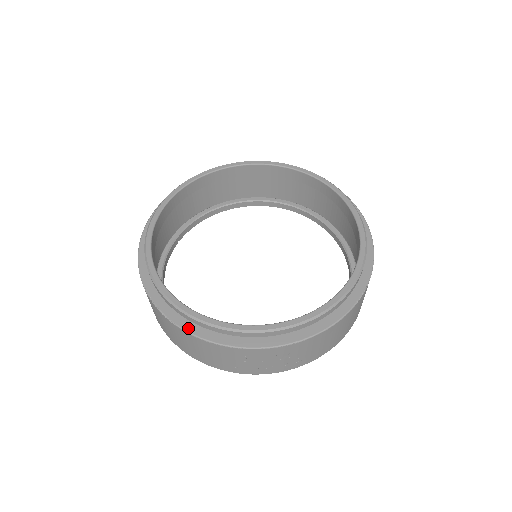
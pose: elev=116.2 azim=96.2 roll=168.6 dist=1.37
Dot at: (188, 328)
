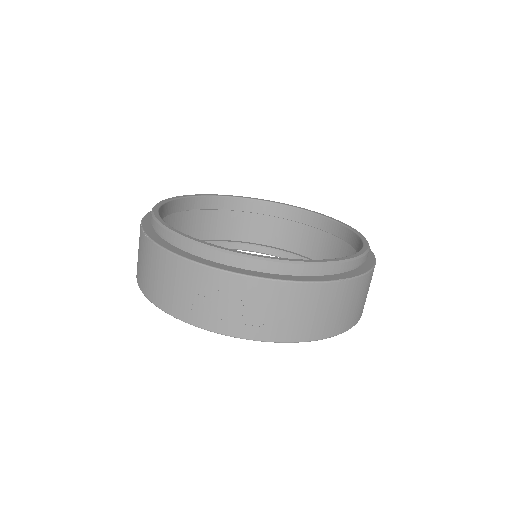
Dot at: (161, 243)
